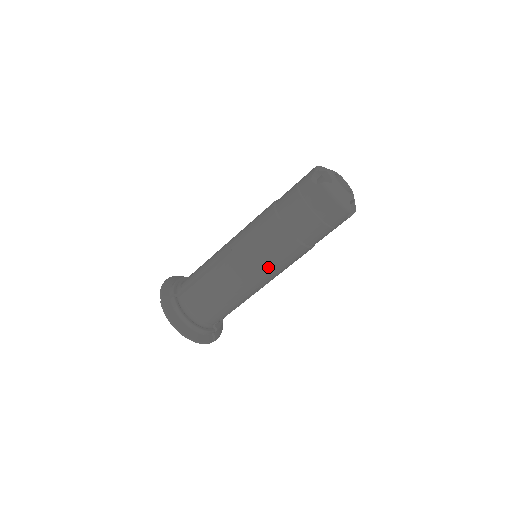
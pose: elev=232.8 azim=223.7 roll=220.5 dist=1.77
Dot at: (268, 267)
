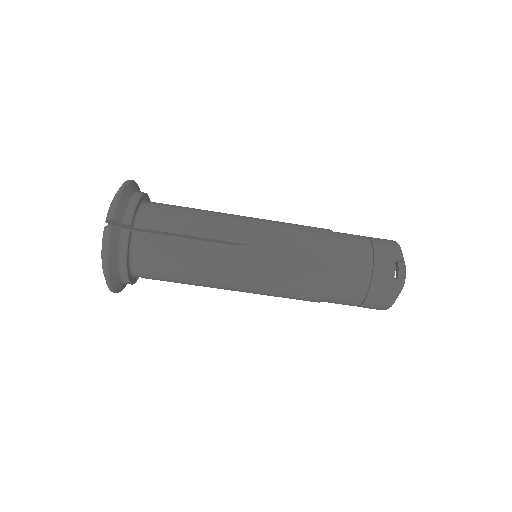
Dot at: (270, 293)
